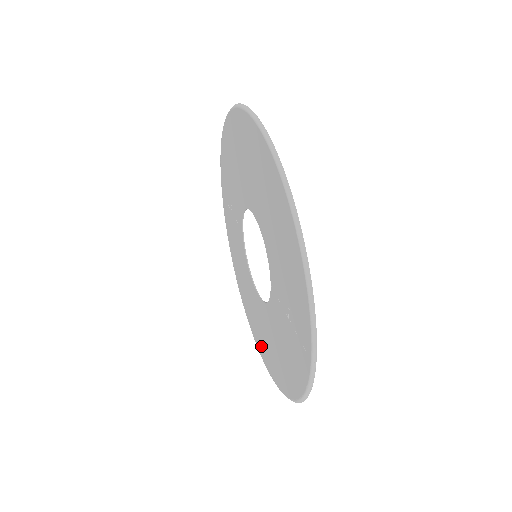
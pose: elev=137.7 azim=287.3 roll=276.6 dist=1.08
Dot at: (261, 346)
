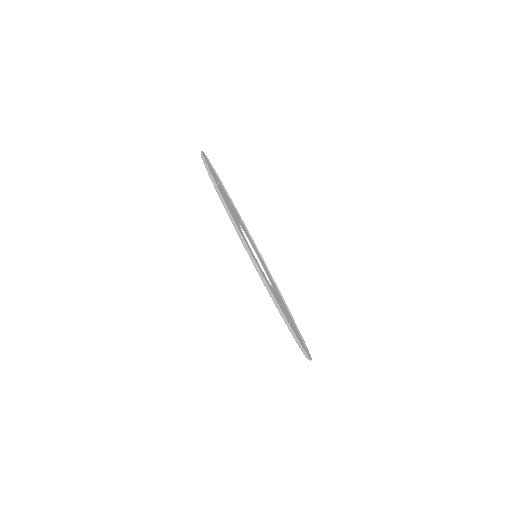
Dot at: occluded
